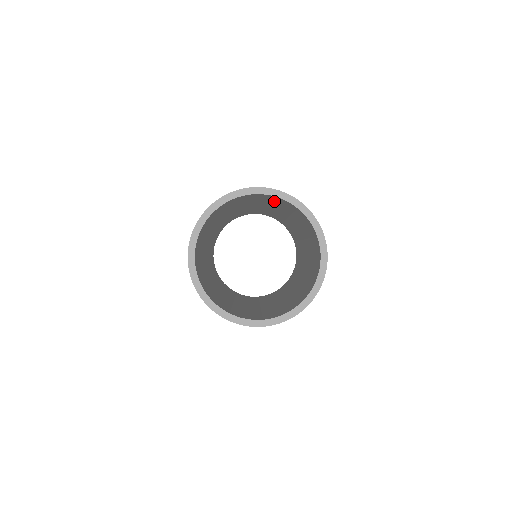
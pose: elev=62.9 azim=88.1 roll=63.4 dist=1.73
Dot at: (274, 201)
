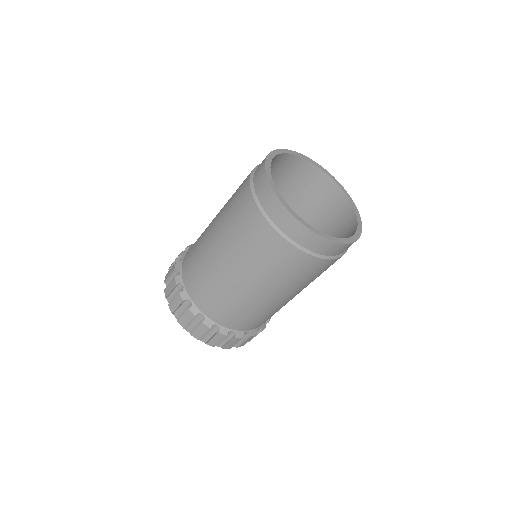
Dot at: (309, 195)
